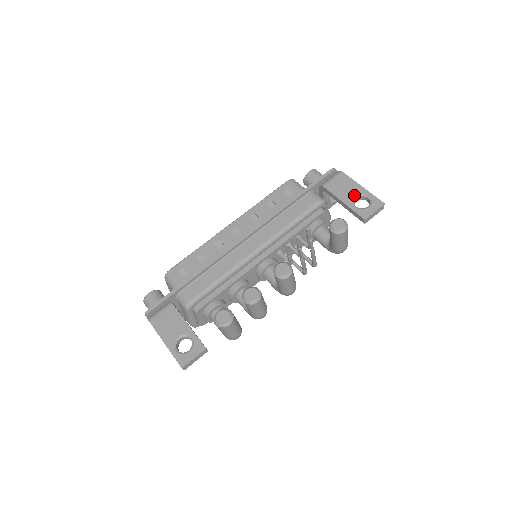
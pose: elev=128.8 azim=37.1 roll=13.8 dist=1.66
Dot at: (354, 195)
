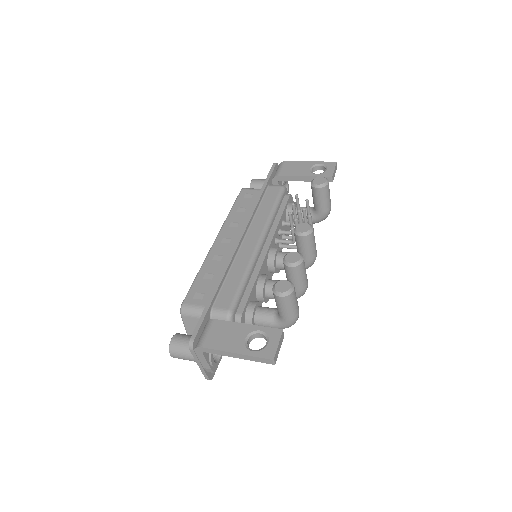
Dot at: (308, 168)
